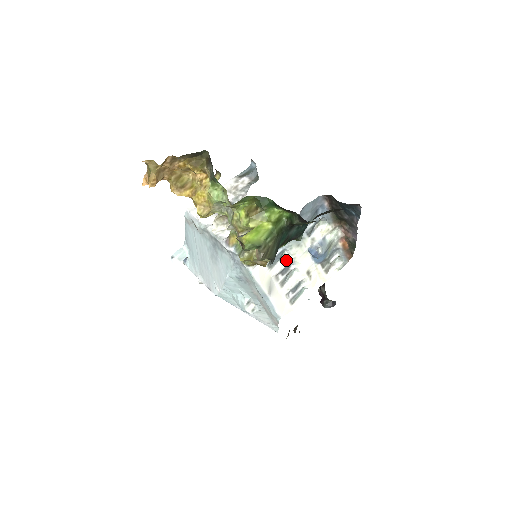
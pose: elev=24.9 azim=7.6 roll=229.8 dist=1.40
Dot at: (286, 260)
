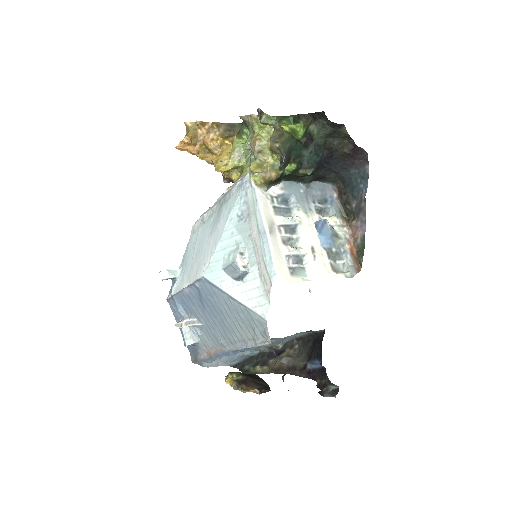
Dot at: (292, 218)
